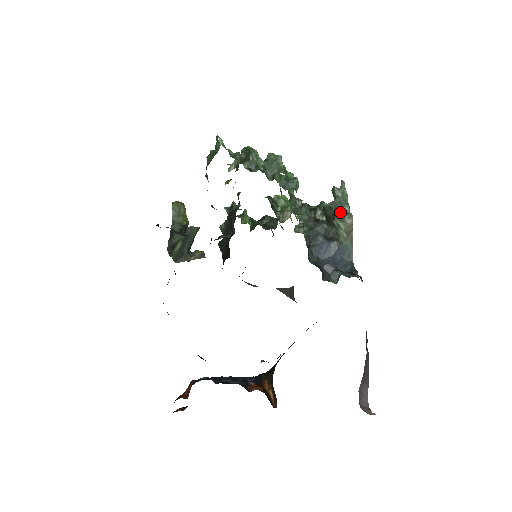
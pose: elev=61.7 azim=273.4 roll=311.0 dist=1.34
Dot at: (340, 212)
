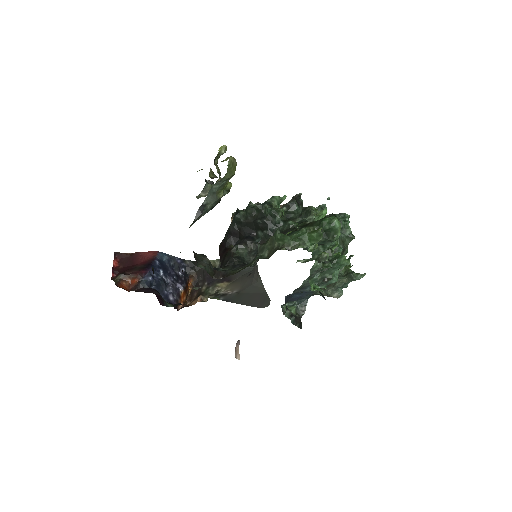
Dot at: (338, 288)
